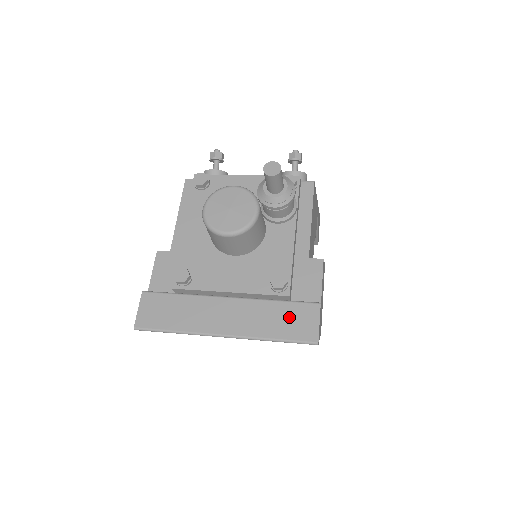
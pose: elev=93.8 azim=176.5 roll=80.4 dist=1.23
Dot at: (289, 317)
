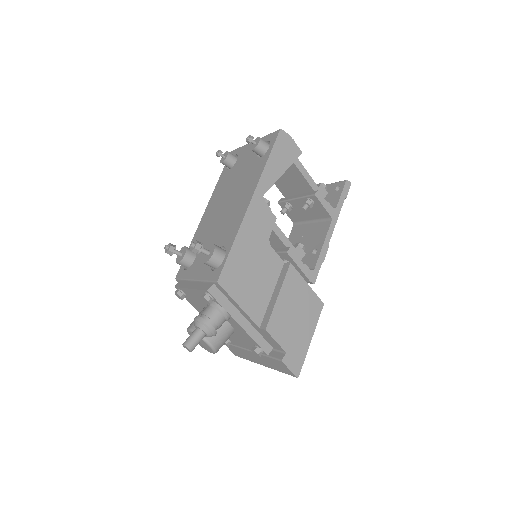
Dot at: (277, 365)
